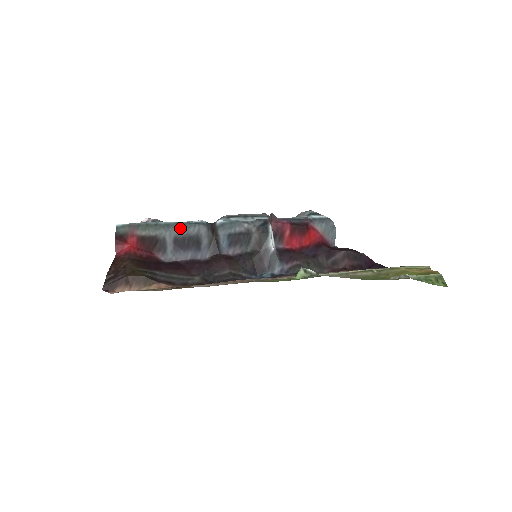
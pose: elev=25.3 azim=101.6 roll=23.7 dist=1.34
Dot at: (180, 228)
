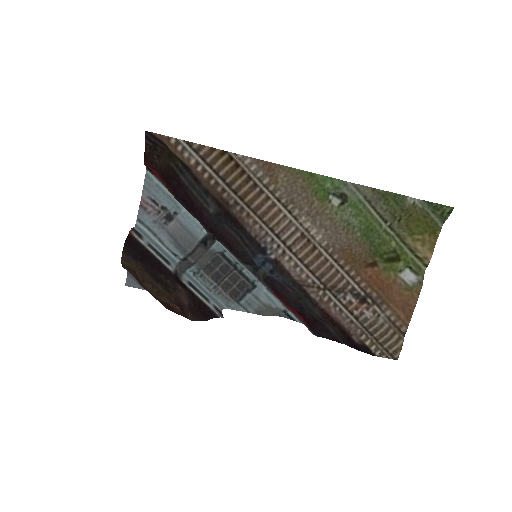
Dot at: occluded
